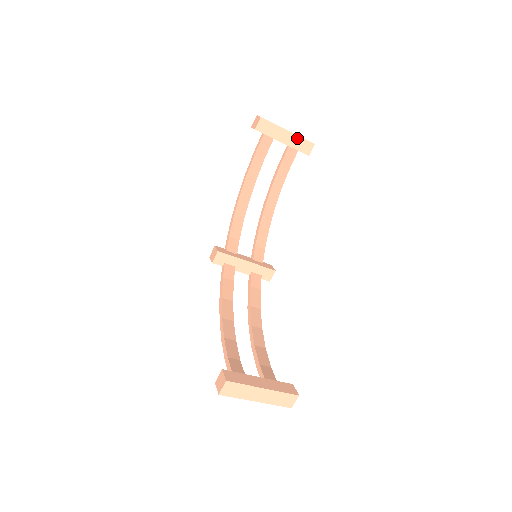
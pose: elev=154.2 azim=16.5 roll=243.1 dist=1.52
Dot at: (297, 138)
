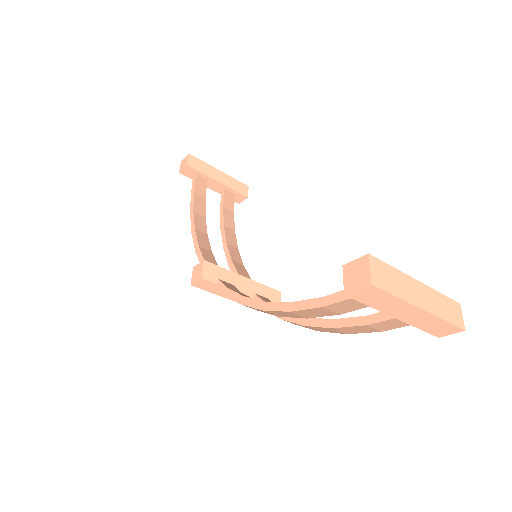
Dot at: (230, 179)
